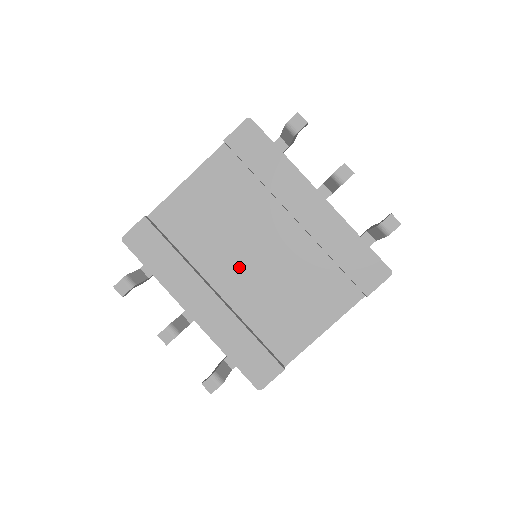
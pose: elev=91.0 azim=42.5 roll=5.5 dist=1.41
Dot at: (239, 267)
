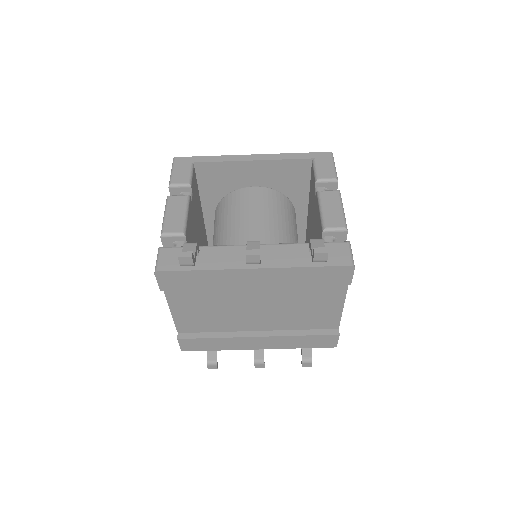
Dot at: (255, 317)
